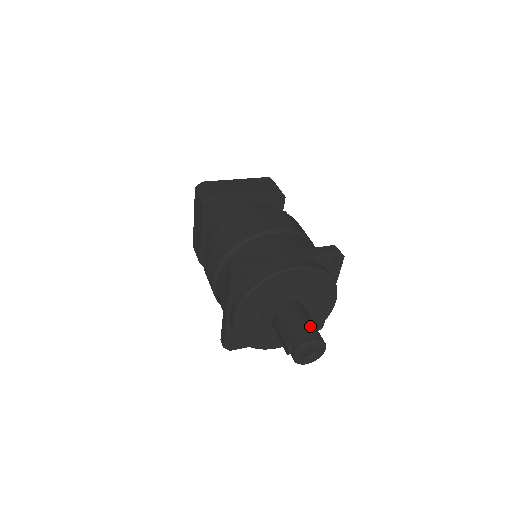
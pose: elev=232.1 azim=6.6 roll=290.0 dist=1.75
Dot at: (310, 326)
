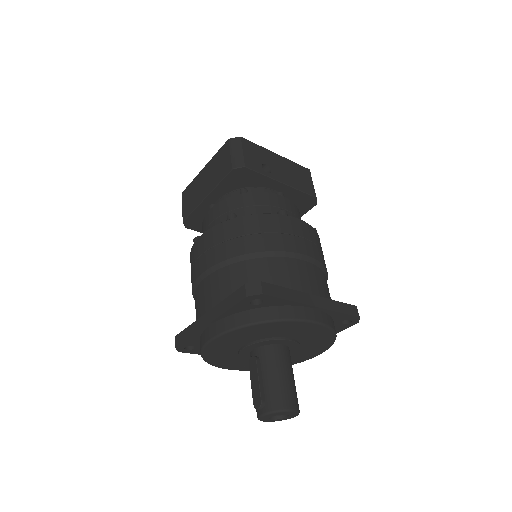
Dot at: (293, 388)
